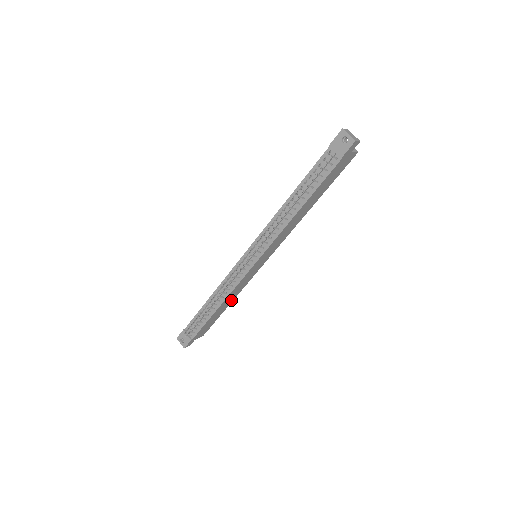
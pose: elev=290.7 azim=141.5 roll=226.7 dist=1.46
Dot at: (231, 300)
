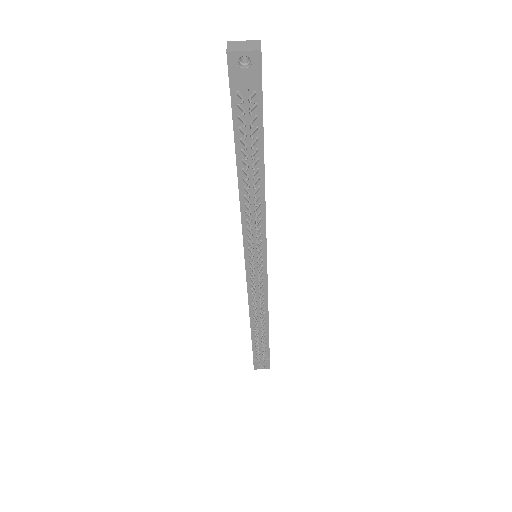
Dot at: occluded
